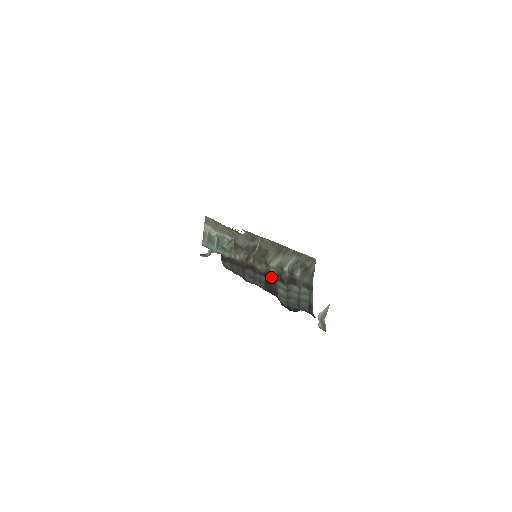
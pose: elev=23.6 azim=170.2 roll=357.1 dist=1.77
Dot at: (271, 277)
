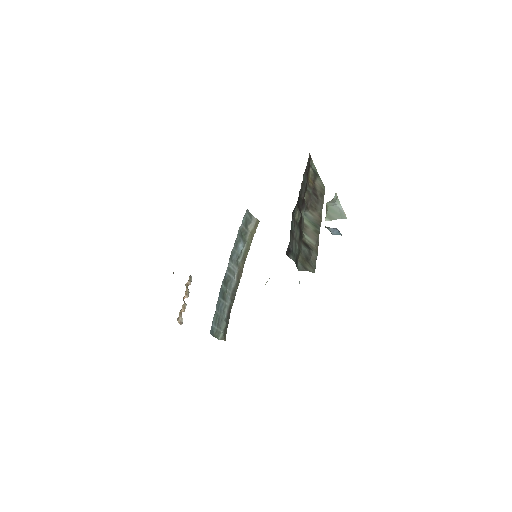
Dot at: (301, 209)
